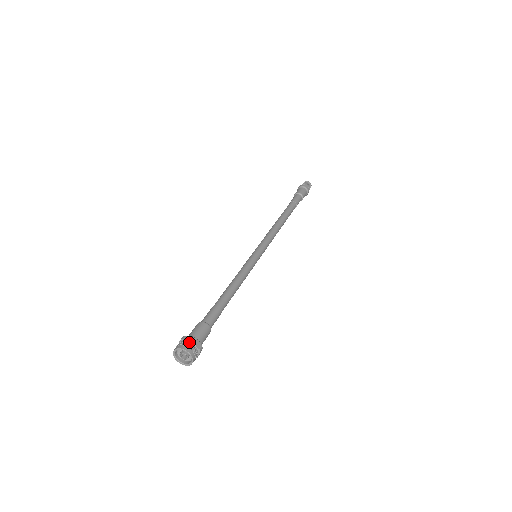
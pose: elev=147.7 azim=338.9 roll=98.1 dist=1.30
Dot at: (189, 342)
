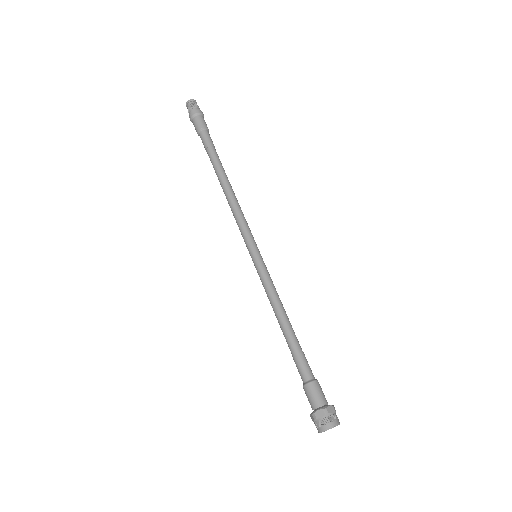
Dot at: (335, 413)
